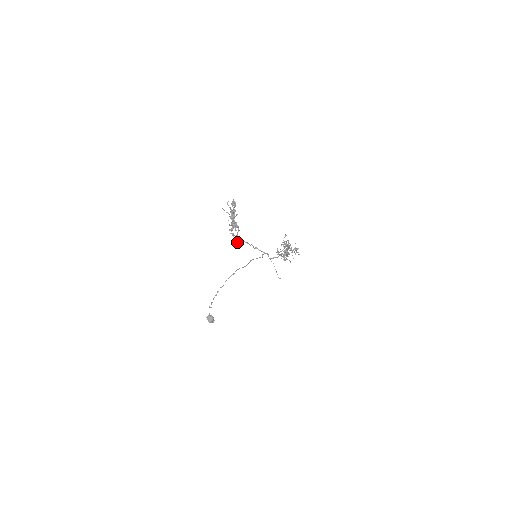
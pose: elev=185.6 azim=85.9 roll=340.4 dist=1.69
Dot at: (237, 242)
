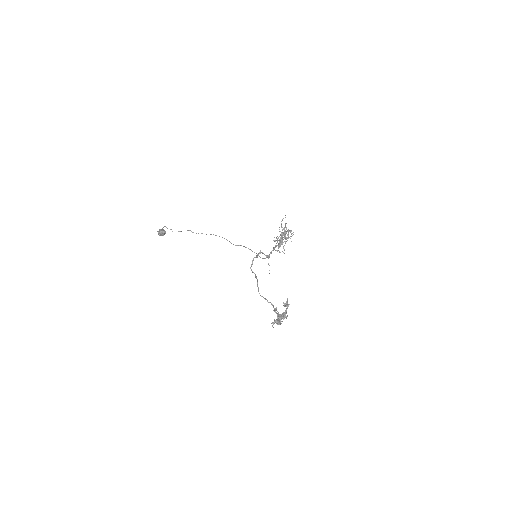
Dot at: (253, 272)
